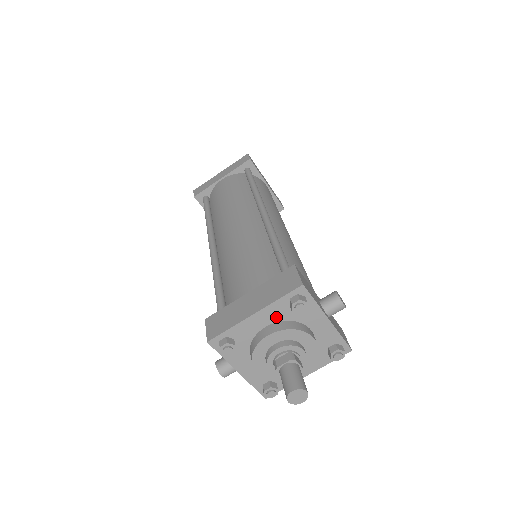
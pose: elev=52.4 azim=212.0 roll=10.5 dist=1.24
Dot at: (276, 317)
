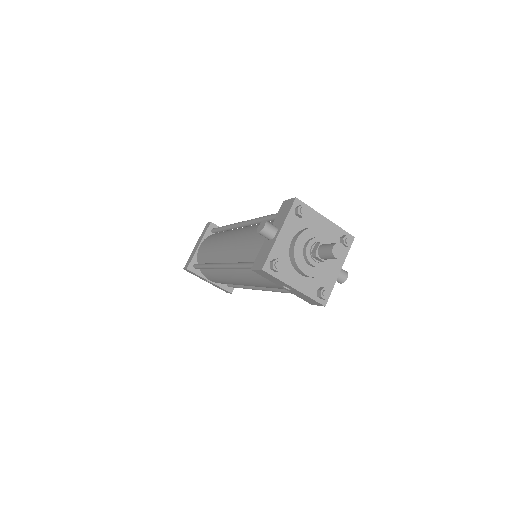
Dot at: occluded
